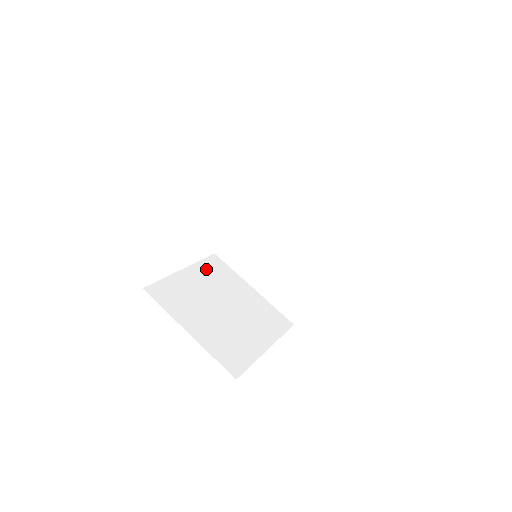
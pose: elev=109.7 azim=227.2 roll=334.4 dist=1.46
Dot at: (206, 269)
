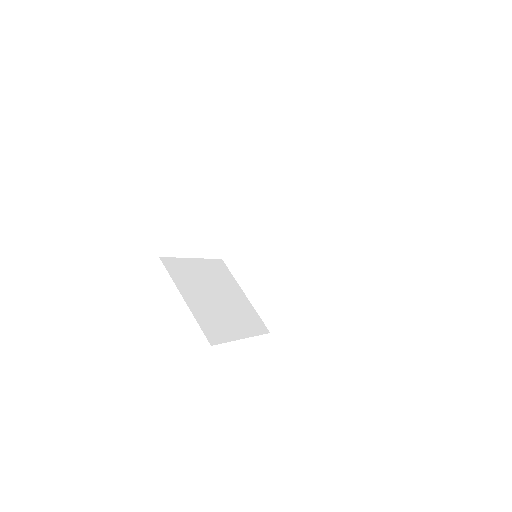
Dot at: (212, 266)
